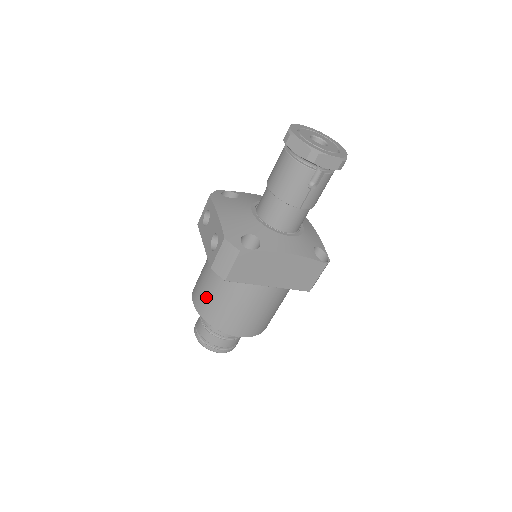
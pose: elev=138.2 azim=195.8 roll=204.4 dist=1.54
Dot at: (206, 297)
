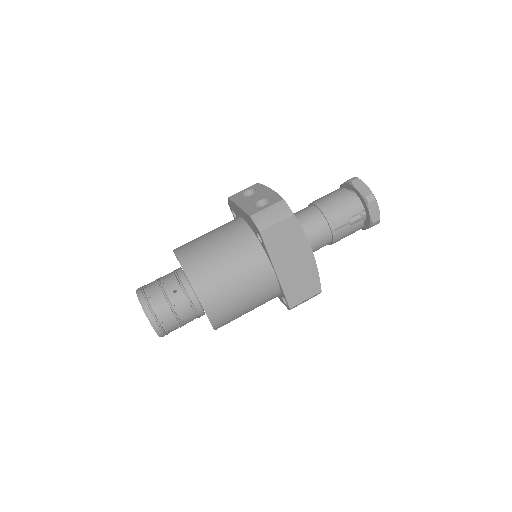
Dot at: (203, 251)
